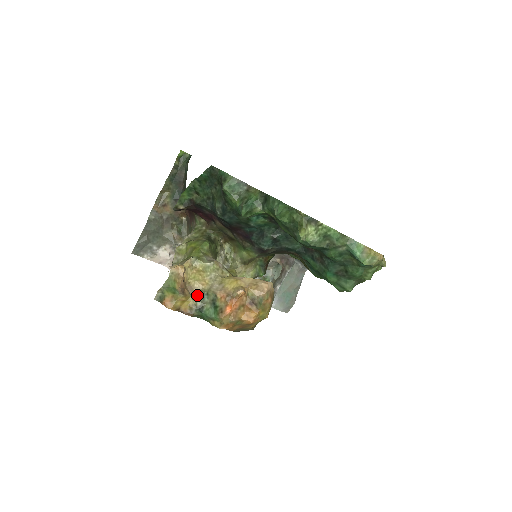
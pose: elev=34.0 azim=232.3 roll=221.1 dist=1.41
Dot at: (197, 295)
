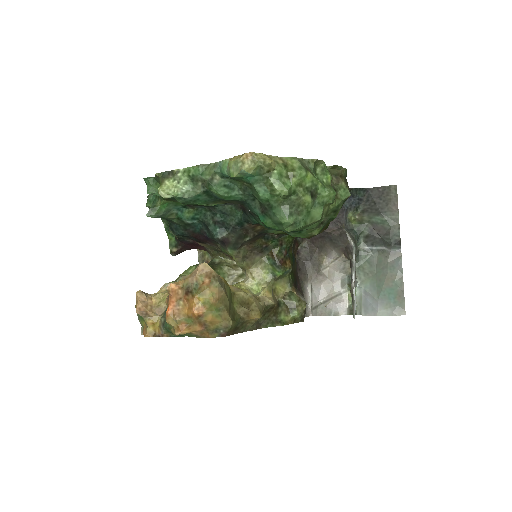
Dot at: (163, 313)
